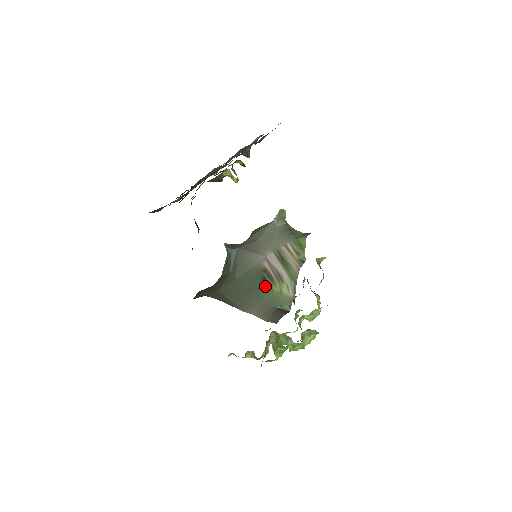
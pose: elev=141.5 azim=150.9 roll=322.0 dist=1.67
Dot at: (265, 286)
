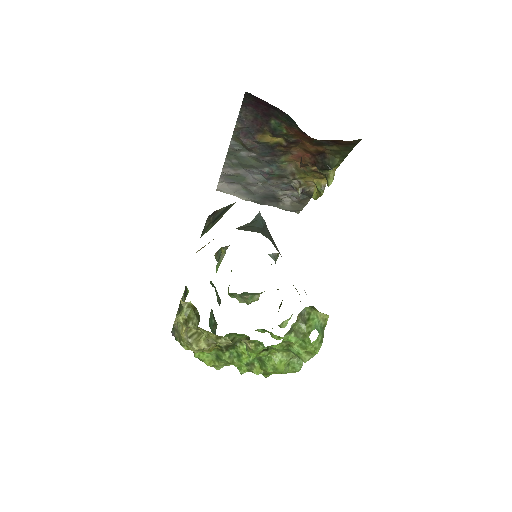
Dot at: occluded
